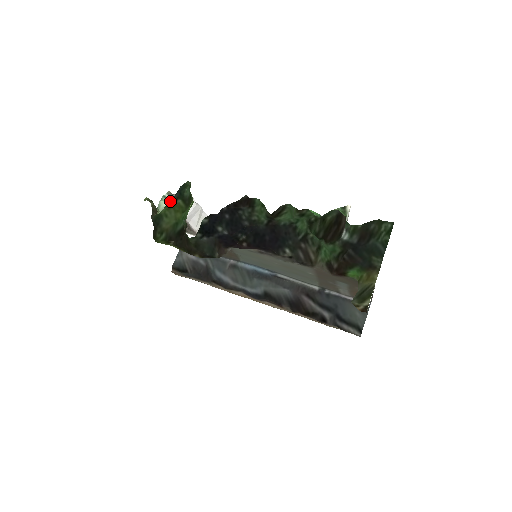
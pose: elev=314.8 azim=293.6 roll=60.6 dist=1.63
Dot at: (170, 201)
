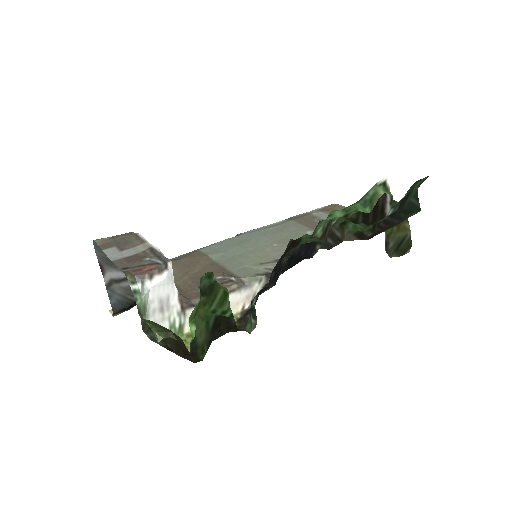
Dot at: (195, 313)
